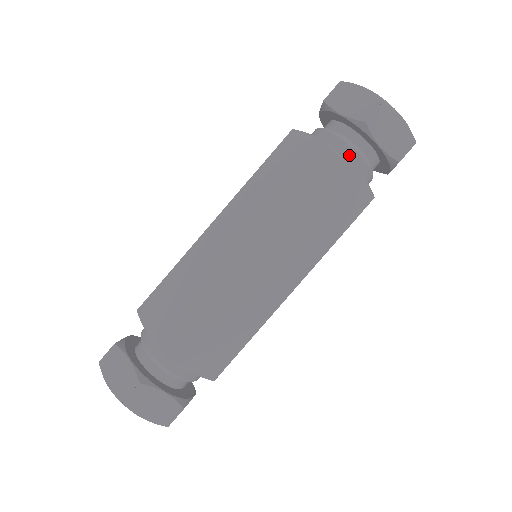
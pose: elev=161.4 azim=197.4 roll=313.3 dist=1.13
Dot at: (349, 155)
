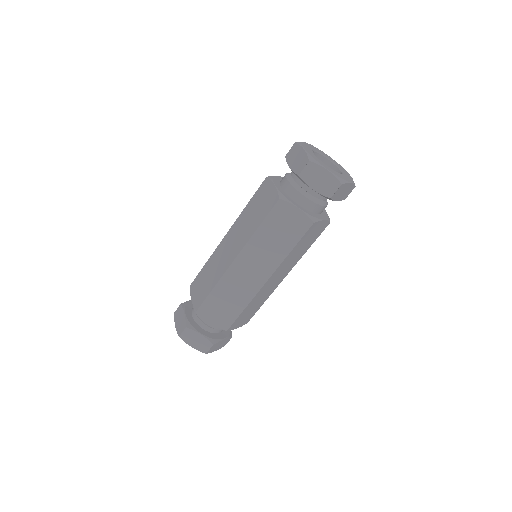
Dot at: (296, 195)
